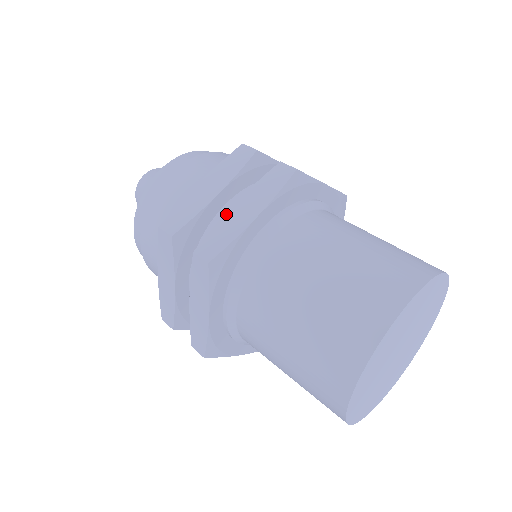
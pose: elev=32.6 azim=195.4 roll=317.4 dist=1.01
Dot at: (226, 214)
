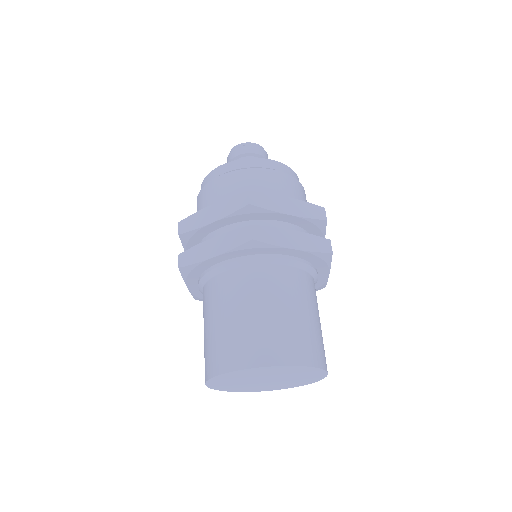
Dot at: (283, 229)
